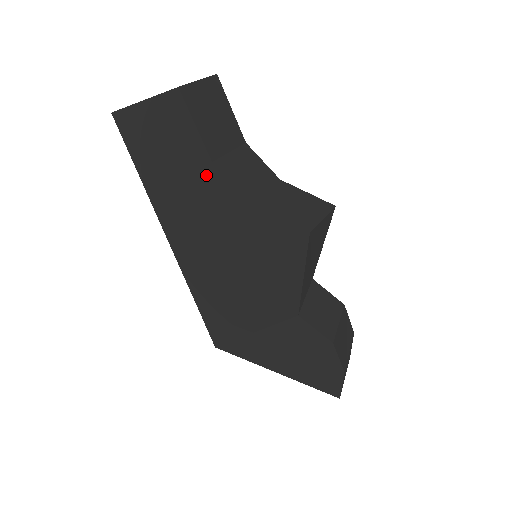
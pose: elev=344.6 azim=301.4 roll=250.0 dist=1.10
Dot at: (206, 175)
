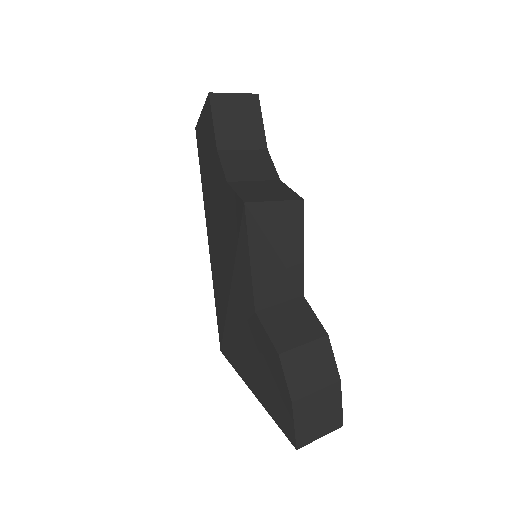
Dot at: (216, 163)
